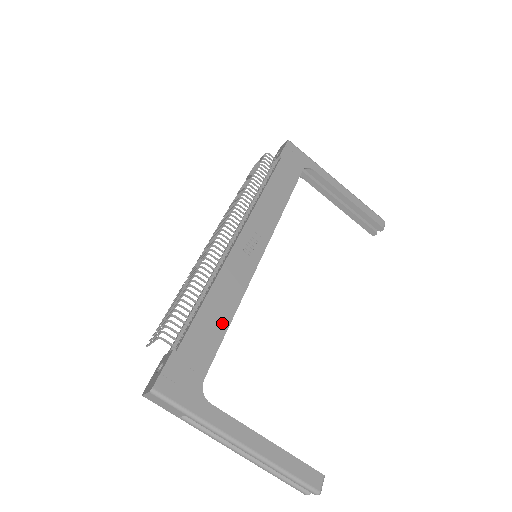
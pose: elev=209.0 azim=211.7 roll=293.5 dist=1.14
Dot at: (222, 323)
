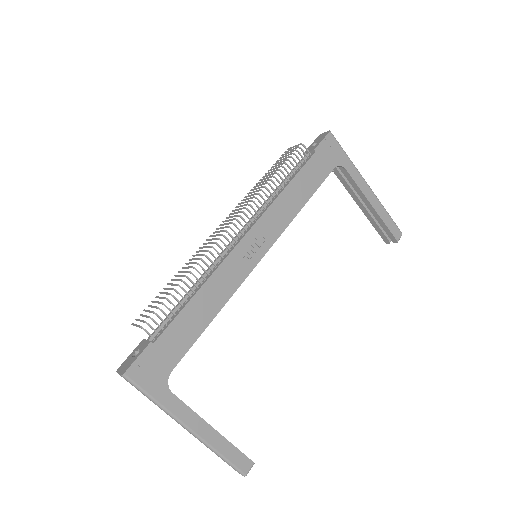
Dot at: (202, 322)
